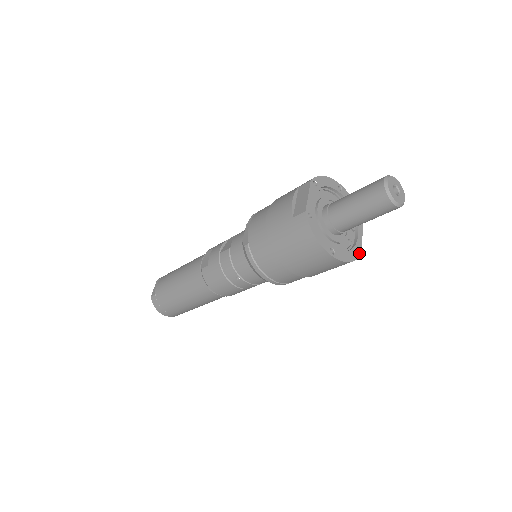
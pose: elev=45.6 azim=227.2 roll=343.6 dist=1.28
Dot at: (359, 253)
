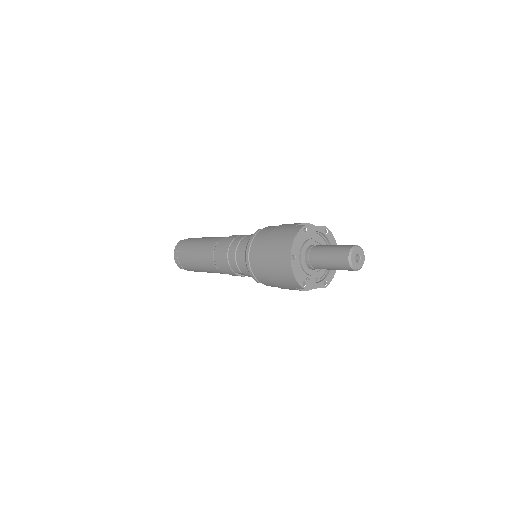
Dot at: (305, 287)
